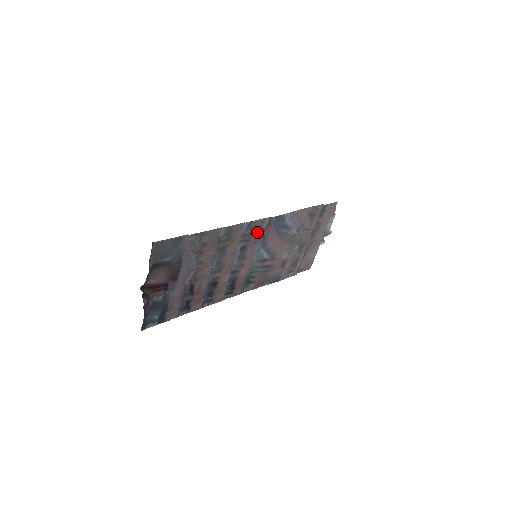
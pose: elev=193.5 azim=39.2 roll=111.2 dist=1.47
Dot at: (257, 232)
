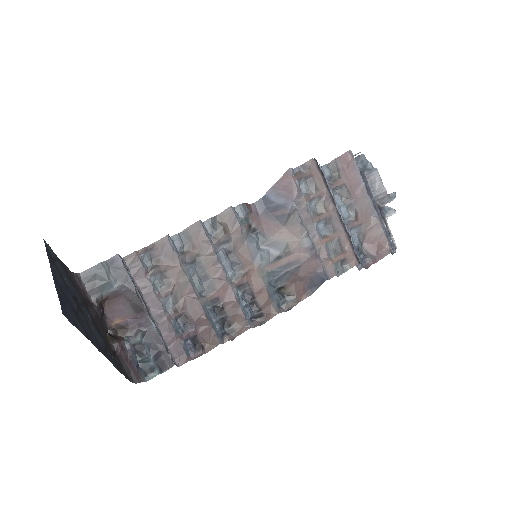
Dot at: (234, 227)
